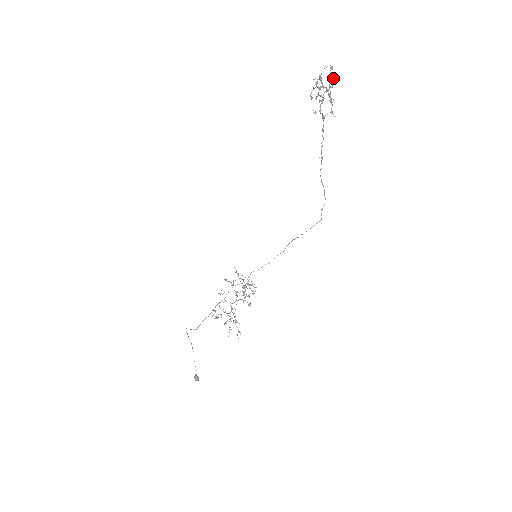
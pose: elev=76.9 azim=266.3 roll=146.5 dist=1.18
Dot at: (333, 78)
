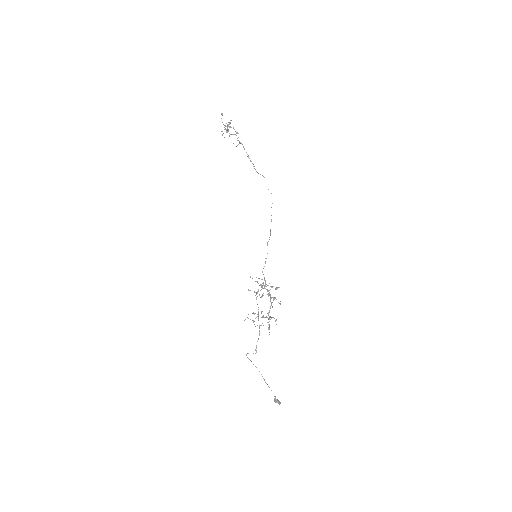
Dot at: (230, 120)
